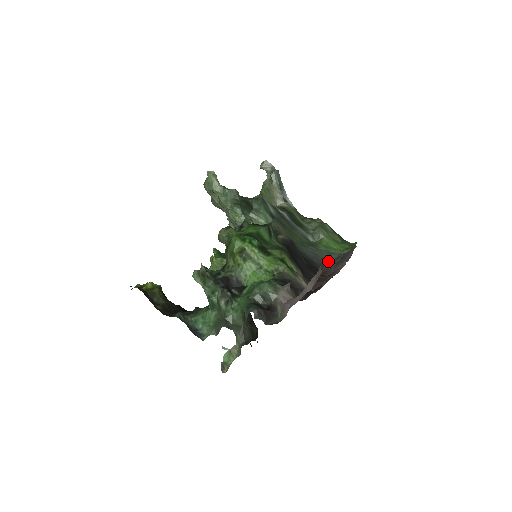
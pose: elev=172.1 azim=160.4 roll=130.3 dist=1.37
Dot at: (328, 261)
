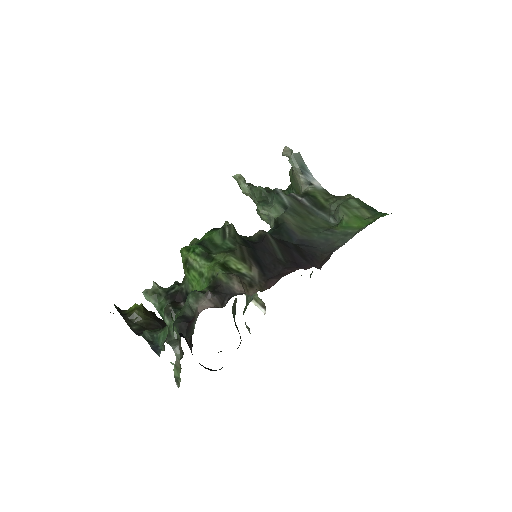
Dot at: (339, 245)
